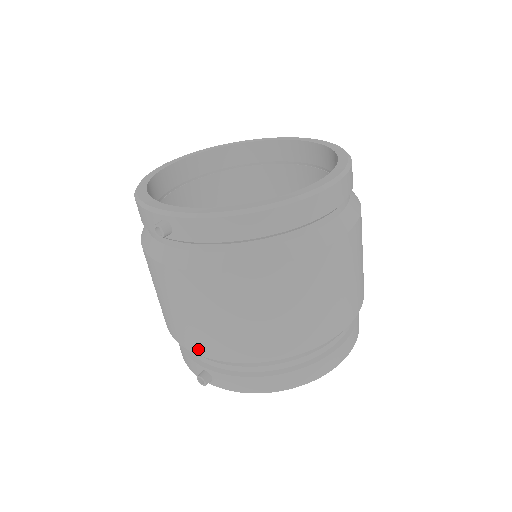
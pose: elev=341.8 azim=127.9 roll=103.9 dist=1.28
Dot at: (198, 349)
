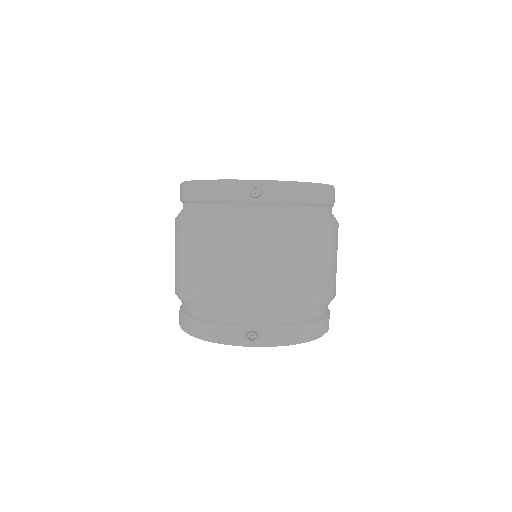
Dot at: (258, 301)
